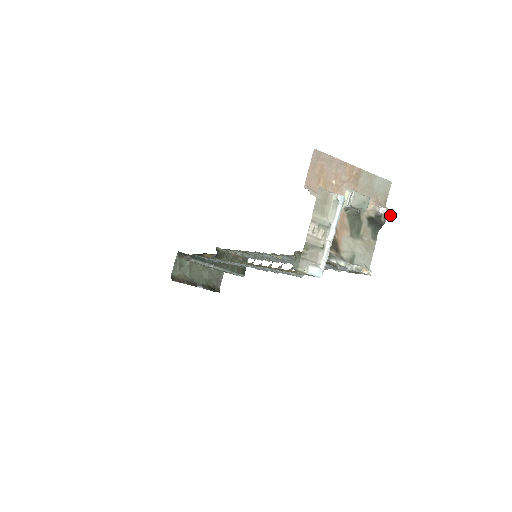
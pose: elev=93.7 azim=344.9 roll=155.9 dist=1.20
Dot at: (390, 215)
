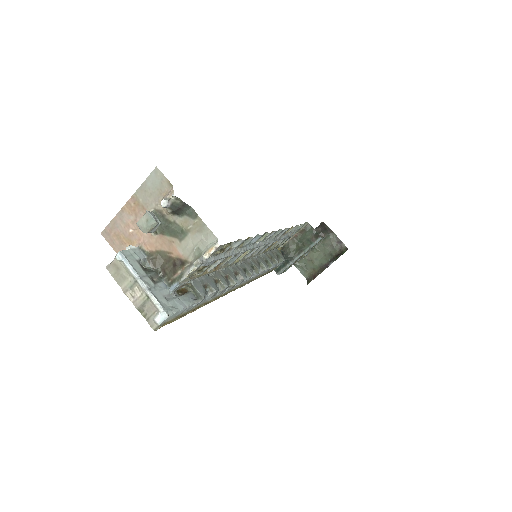
Dot at: (172, 197)
